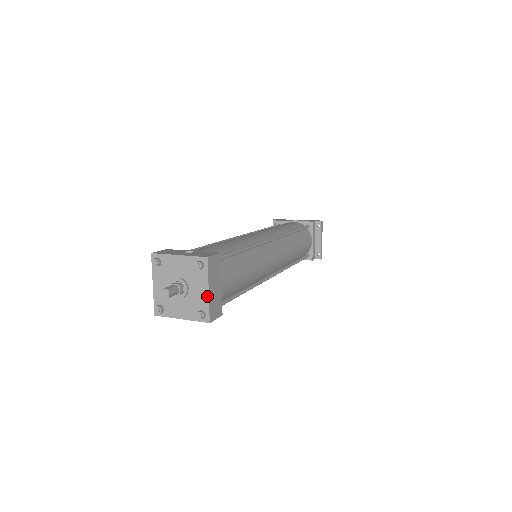
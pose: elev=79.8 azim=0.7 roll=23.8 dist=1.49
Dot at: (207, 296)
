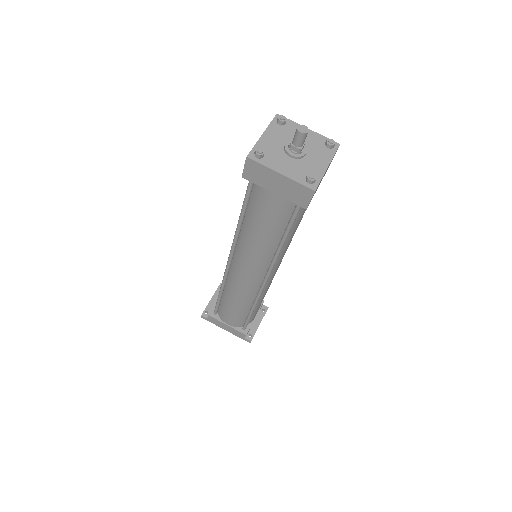
Dot at: (324, 169)
